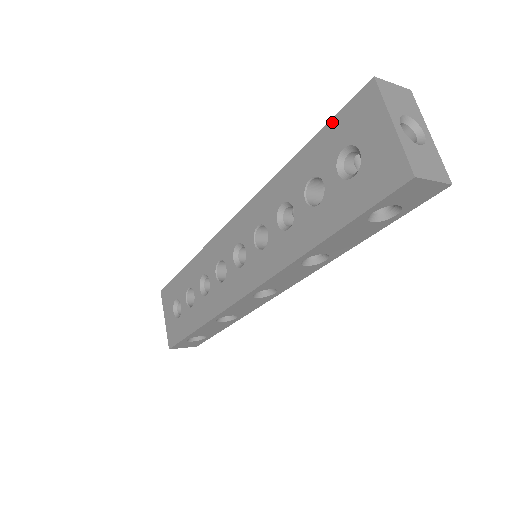
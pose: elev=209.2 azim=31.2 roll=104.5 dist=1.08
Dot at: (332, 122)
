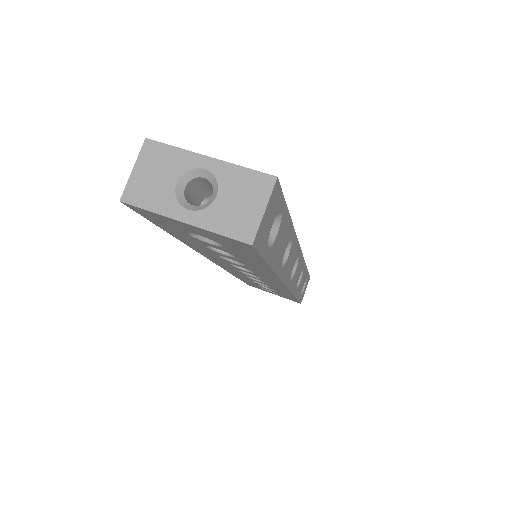
Dot at: (154, 223)
